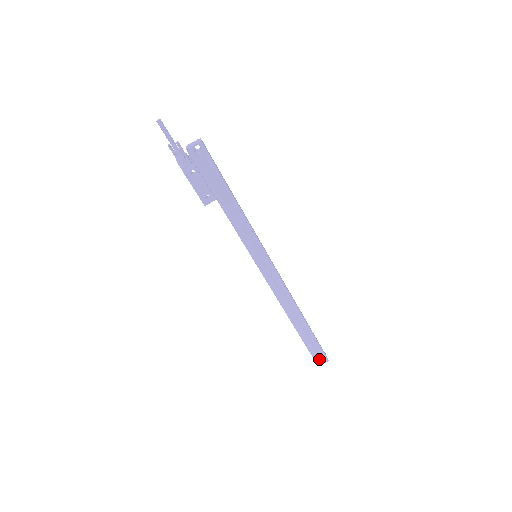
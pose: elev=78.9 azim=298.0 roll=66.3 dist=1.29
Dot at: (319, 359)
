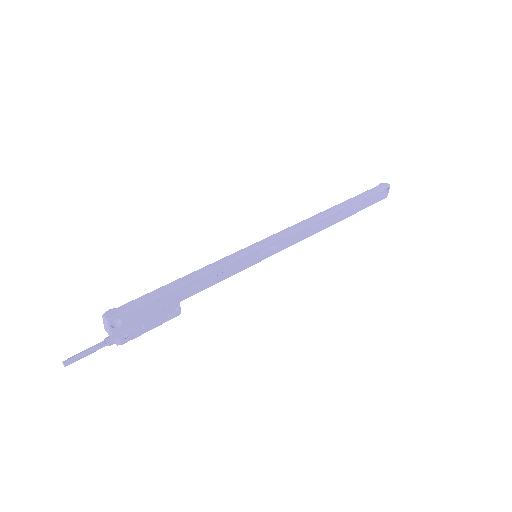
Dot at: (382, 196)
